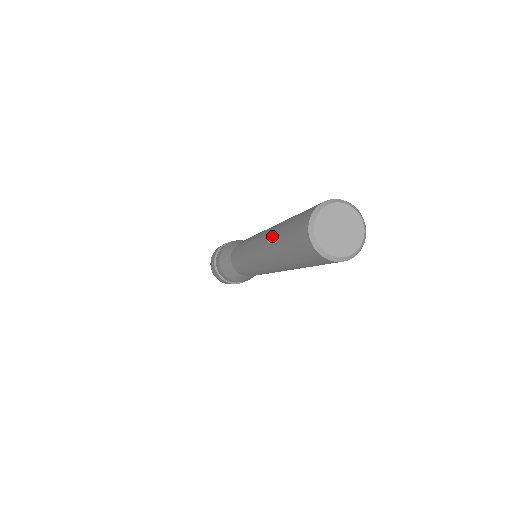
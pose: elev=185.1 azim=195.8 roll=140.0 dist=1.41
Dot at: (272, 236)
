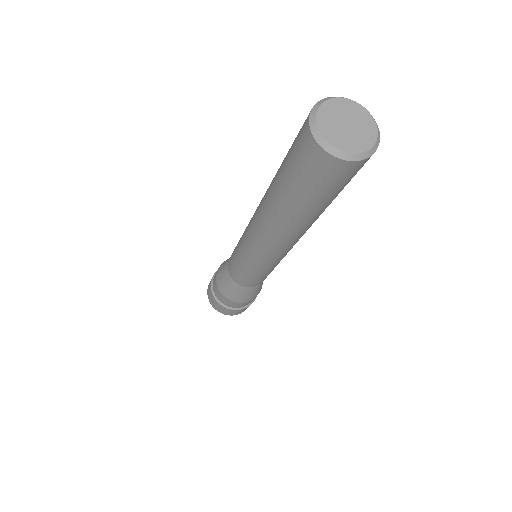
Dot at: occluded
